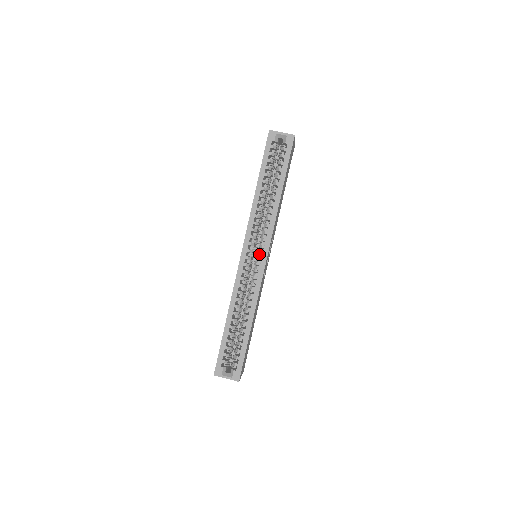
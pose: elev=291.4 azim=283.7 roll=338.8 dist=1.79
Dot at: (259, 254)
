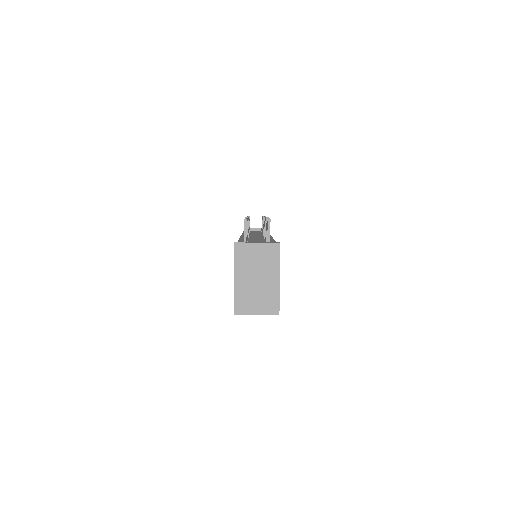
Dot at: occluded
